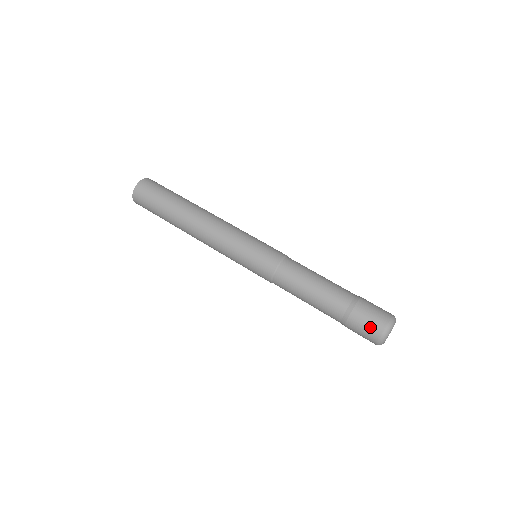
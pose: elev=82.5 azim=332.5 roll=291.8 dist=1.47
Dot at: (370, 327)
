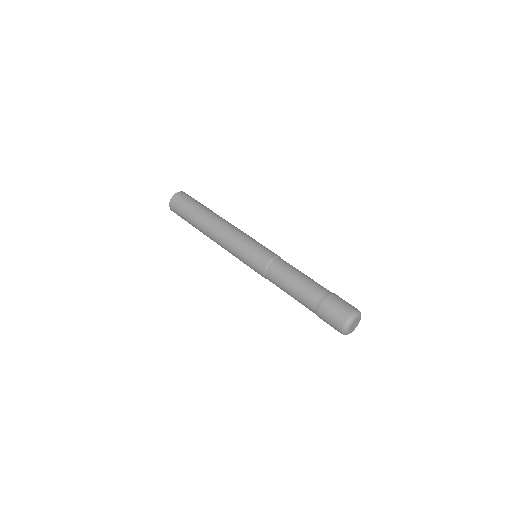
Dot at: (332, 324)
